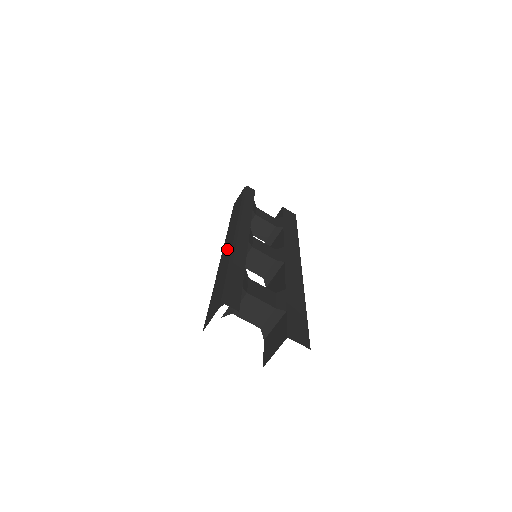
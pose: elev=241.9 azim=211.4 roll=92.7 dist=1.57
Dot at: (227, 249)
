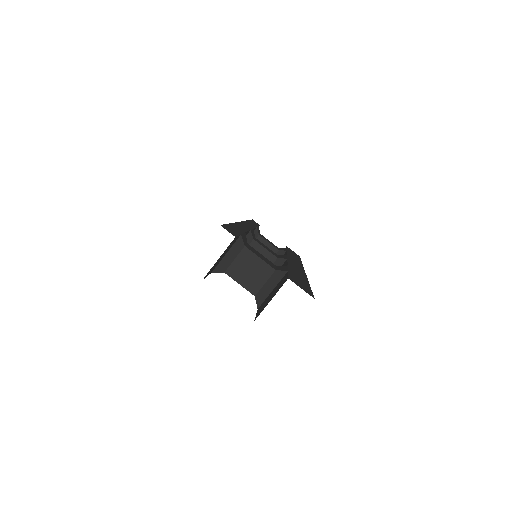
Dot at: occluded
